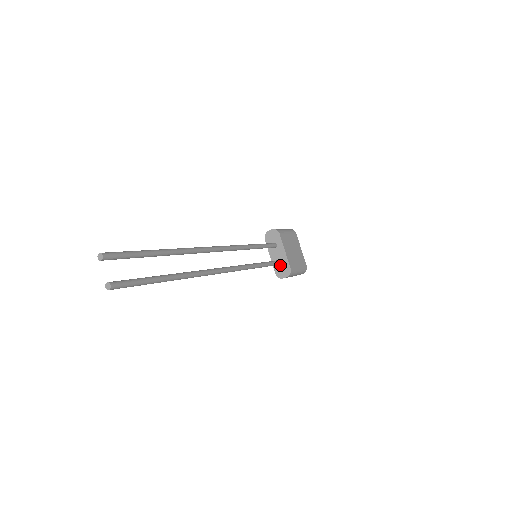
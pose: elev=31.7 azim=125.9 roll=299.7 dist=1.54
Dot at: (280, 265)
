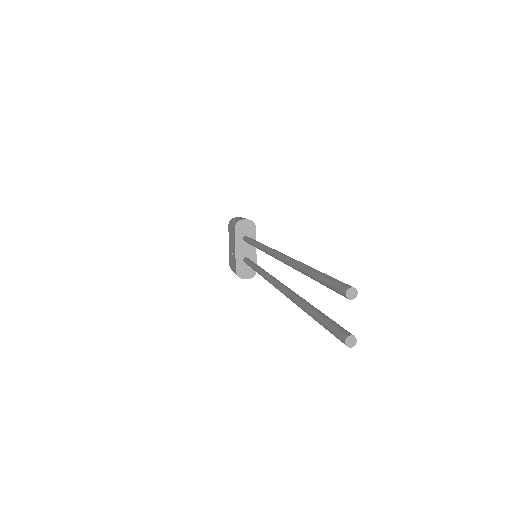
Dot at: (245, 263)
